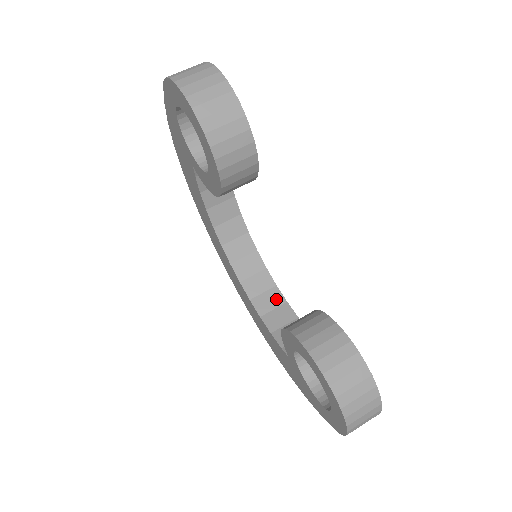
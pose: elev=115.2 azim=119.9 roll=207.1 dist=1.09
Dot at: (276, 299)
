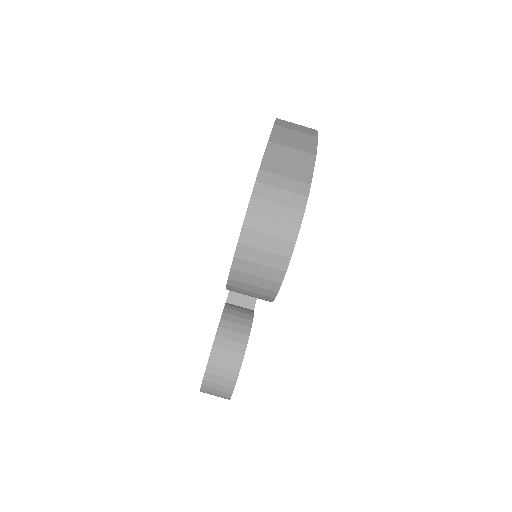
Dot at: occluded
